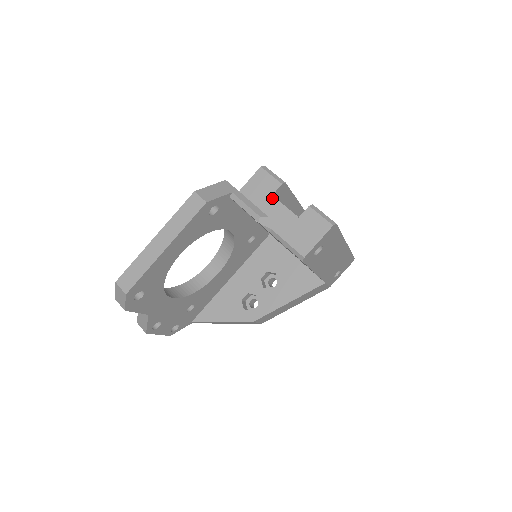
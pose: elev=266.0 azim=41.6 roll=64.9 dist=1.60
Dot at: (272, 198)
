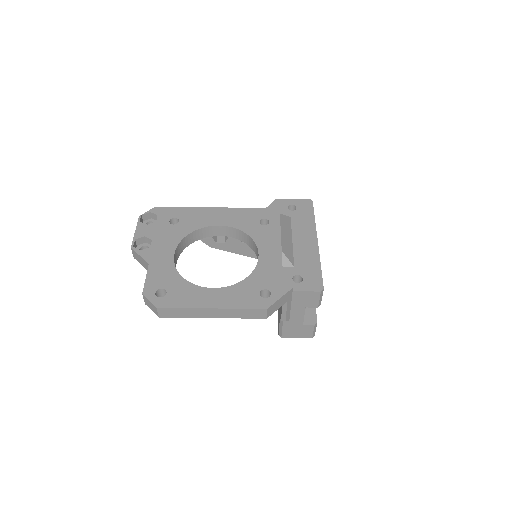
Dot at: (304, 309)
